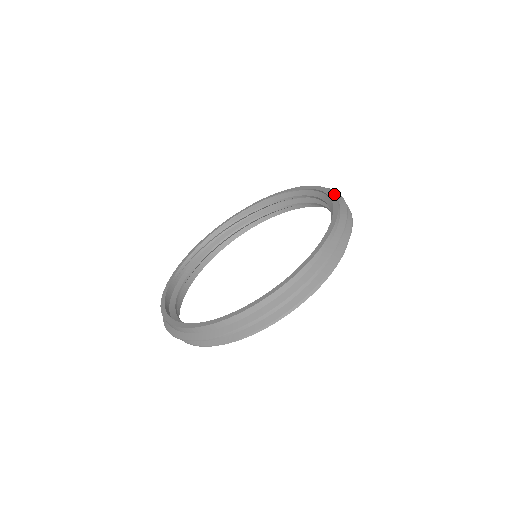
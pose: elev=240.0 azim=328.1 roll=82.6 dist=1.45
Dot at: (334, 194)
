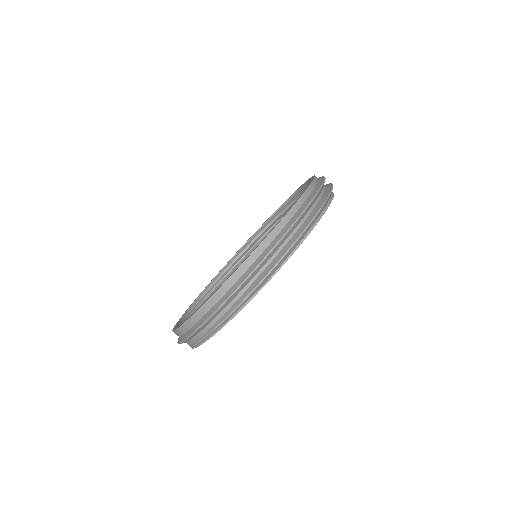
Dot at: occluded
